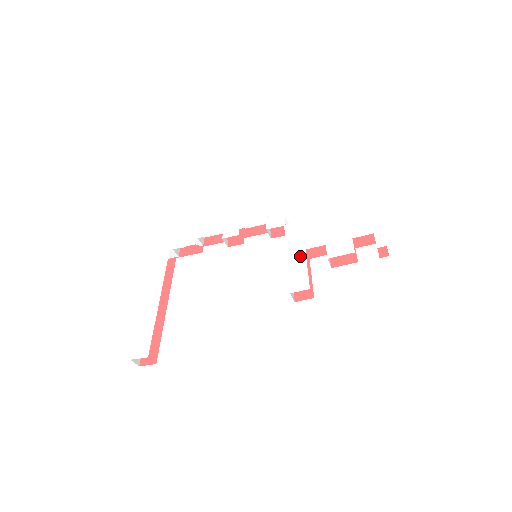
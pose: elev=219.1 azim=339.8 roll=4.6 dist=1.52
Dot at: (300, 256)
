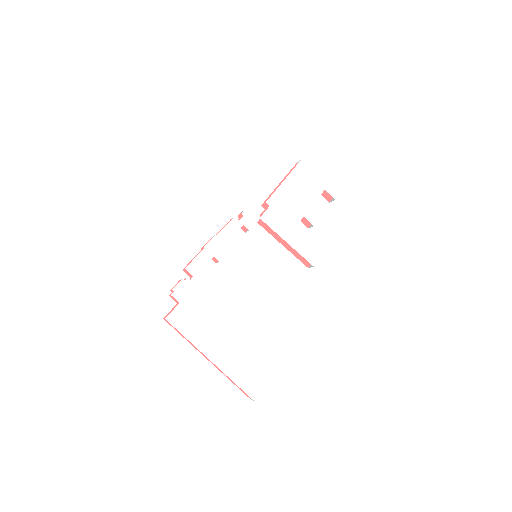
Dot at: (296, 236)
